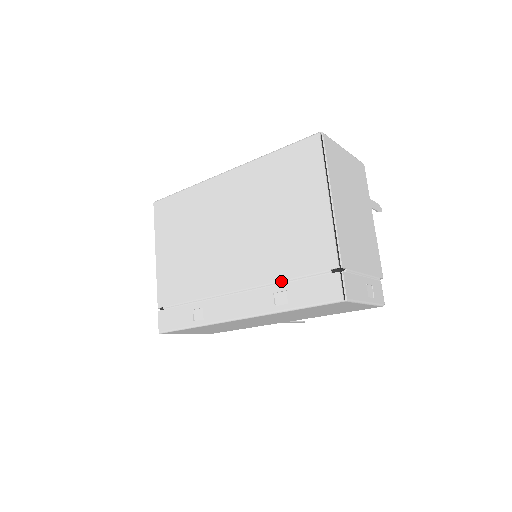
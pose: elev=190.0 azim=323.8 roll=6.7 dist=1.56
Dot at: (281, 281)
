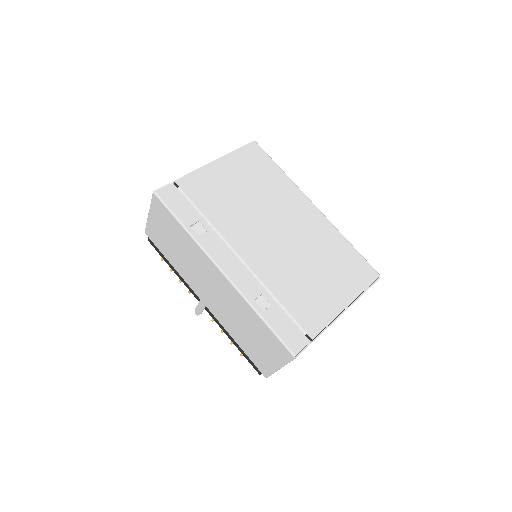
Dot at: (275, 296)
